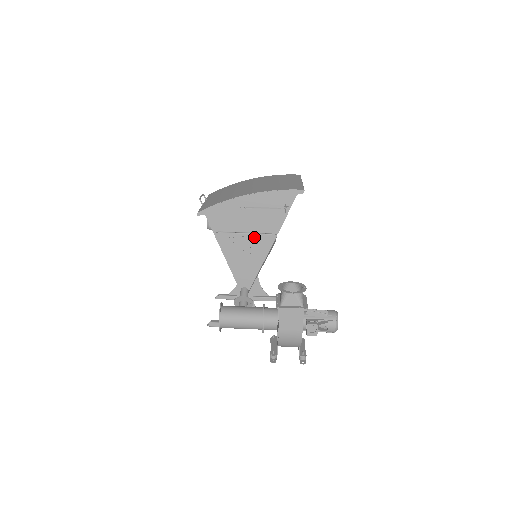
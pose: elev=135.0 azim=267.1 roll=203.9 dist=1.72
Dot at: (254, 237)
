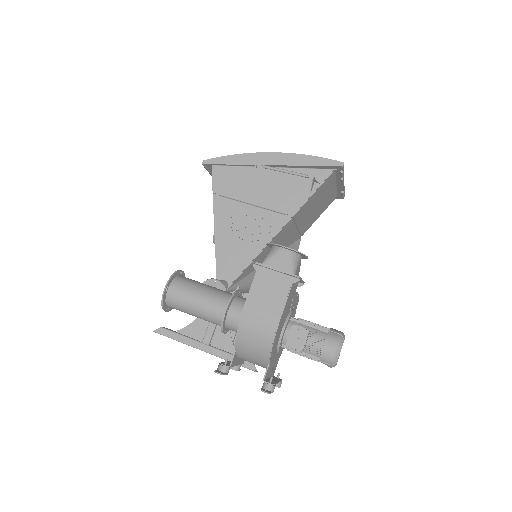
Dot at: (261, 213)
